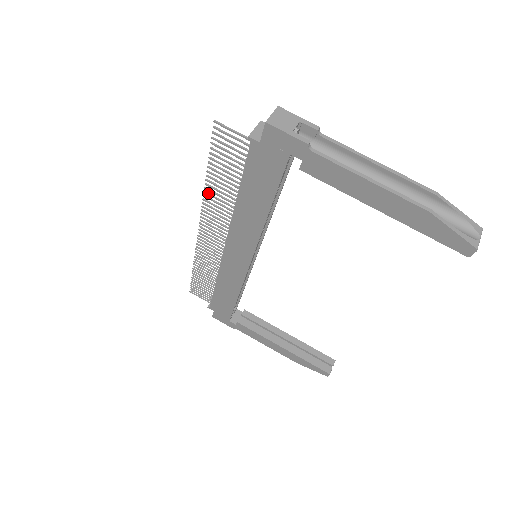
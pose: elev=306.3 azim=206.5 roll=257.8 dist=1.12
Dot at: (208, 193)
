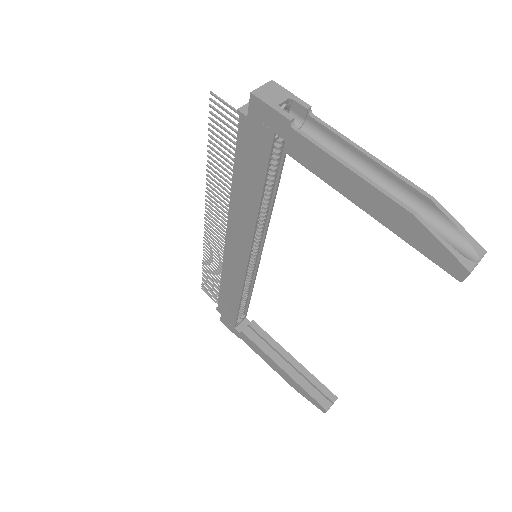
Dot at: (210, 176)
